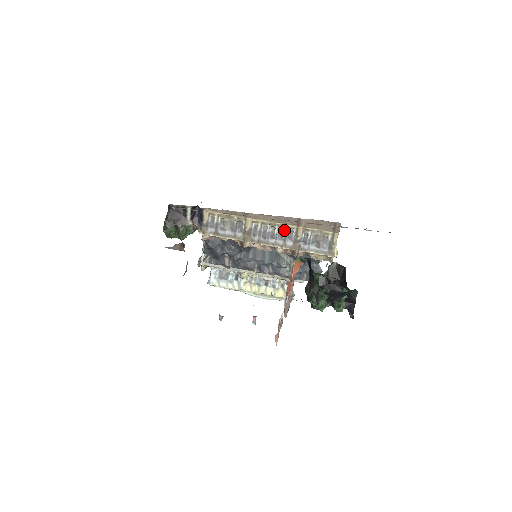
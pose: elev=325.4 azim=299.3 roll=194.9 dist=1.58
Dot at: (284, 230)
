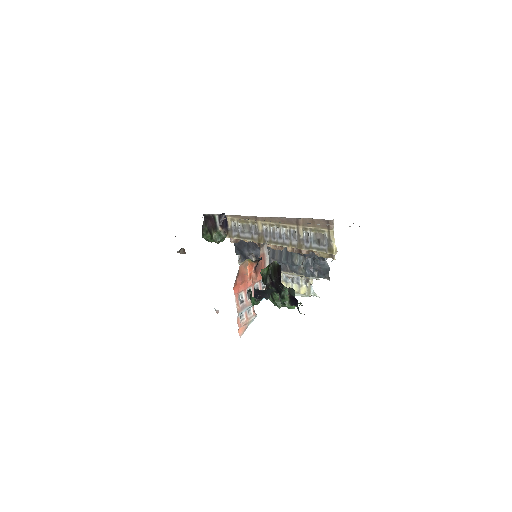
Dot at: (288, 230)
